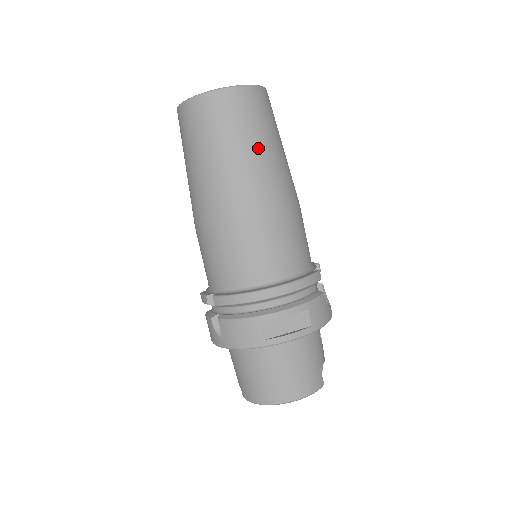
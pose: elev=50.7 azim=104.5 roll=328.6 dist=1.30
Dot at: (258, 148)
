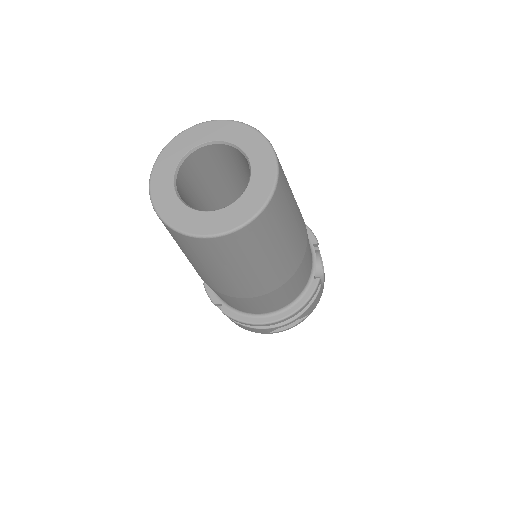
Dot at: (270, 257)
